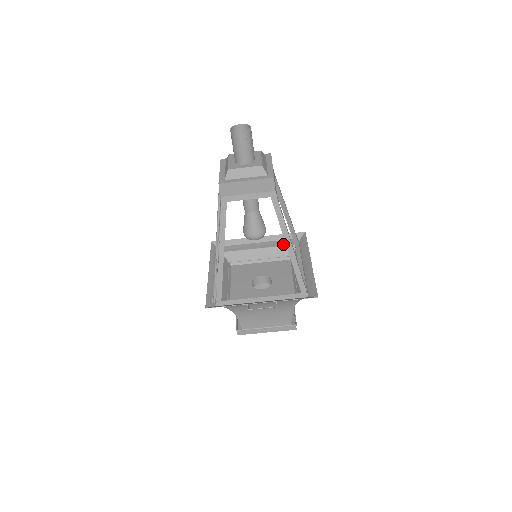
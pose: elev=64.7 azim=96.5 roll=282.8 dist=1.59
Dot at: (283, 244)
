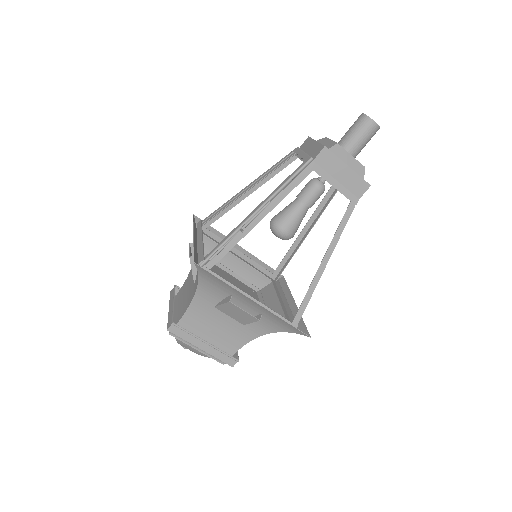
Dot at: (261, 271)
